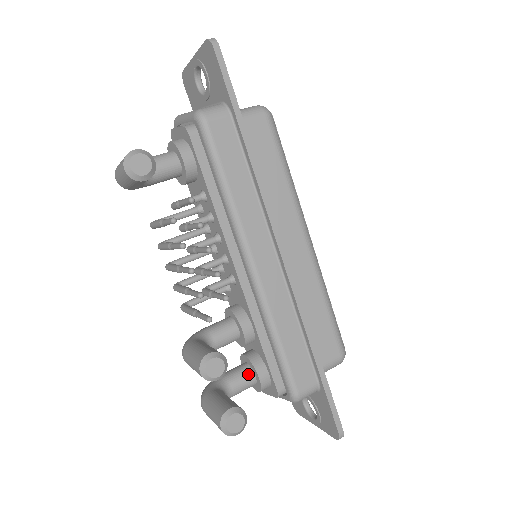
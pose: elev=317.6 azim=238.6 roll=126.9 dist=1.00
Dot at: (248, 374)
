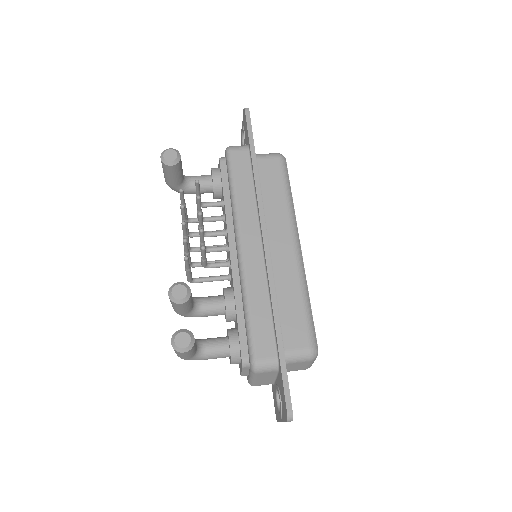
Dot at: (223, 341)
